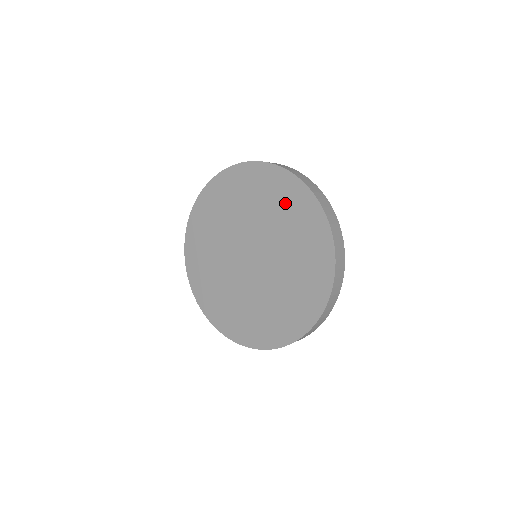
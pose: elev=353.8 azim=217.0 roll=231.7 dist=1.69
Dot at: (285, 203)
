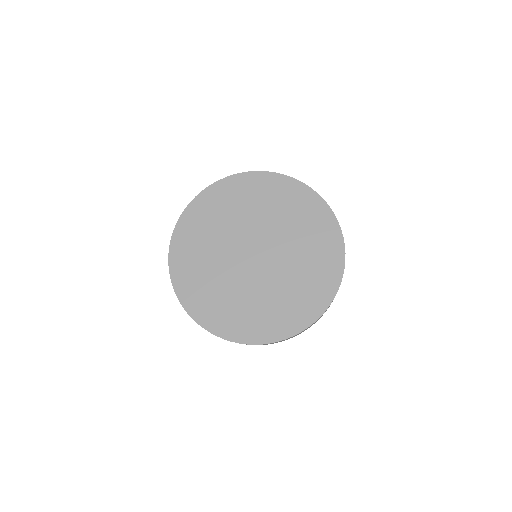
Dot at: (295, 206)
